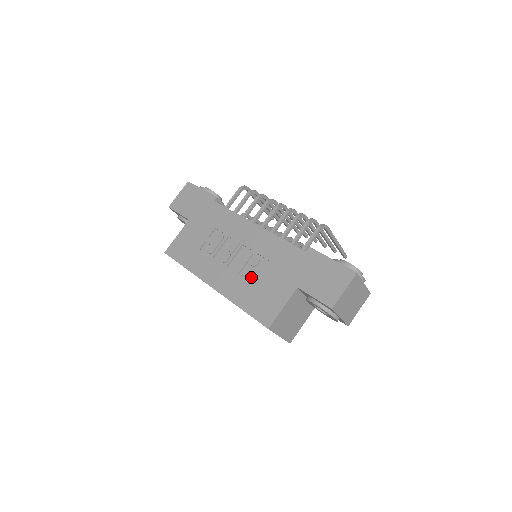
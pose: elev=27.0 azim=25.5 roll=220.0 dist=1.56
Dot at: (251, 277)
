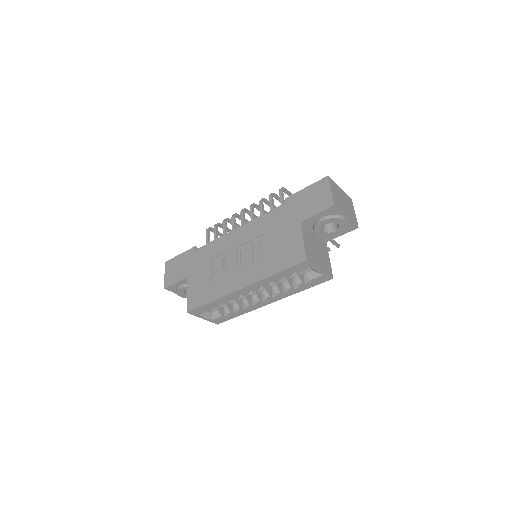
Dot at: (264, 253)
